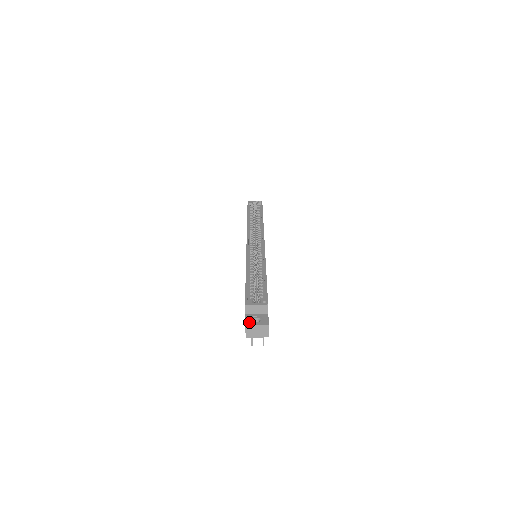
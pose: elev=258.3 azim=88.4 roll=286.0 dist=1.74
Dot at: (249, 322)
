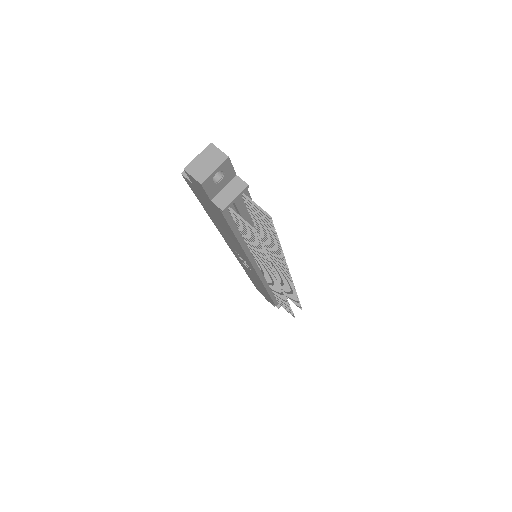
Dot at: (190, 168)
